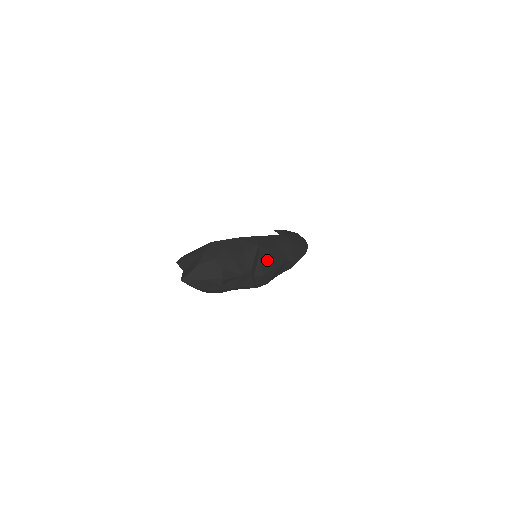
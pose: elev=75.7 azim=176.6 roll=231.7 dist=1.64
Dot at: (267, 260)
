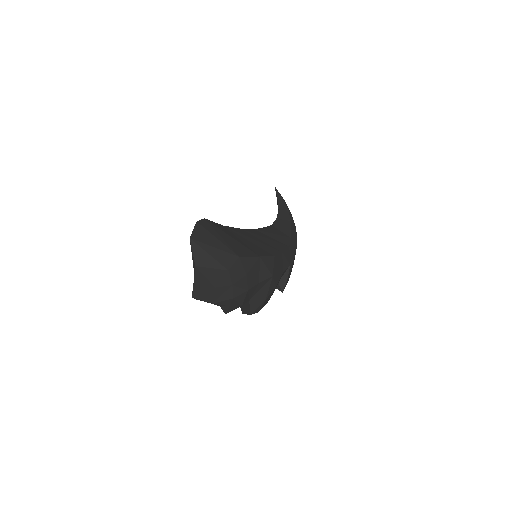
Dot at: (269, 296)
